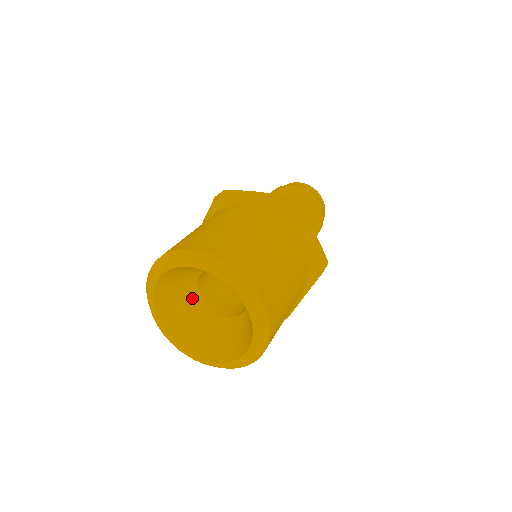
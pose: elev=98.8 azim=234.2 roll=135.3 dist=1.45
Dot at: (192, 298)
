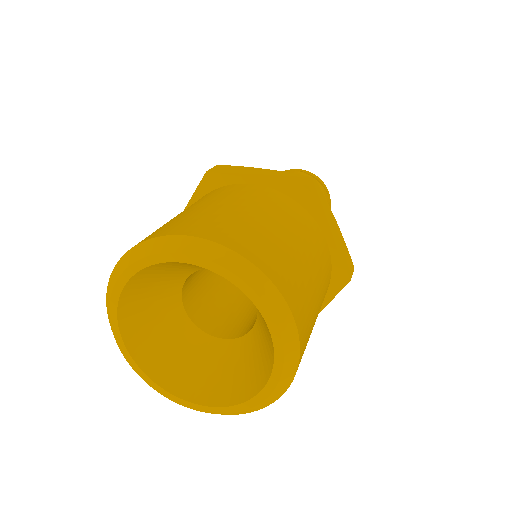
Dot at: (182, 274)
